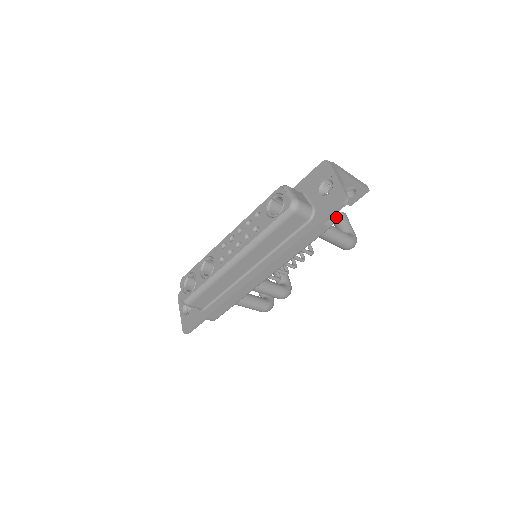
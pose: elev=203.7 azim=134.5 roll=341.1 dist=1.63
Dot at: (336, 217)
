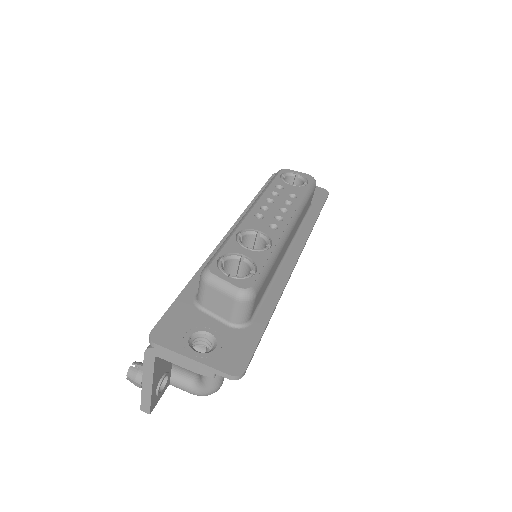
Dot at: occluded
